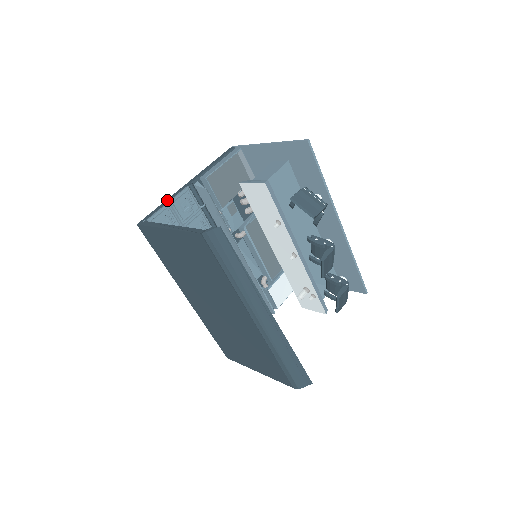
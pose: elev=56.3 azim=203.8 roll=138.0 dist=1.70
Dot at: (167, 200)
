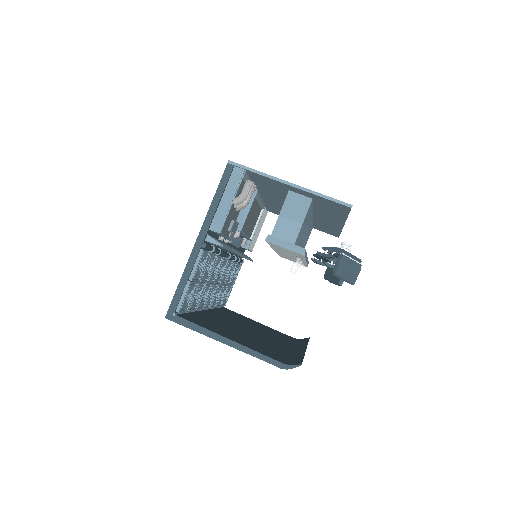
Dot at: (185, 275)
